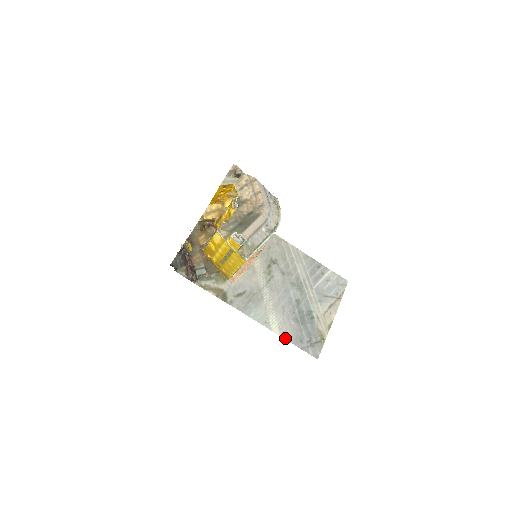
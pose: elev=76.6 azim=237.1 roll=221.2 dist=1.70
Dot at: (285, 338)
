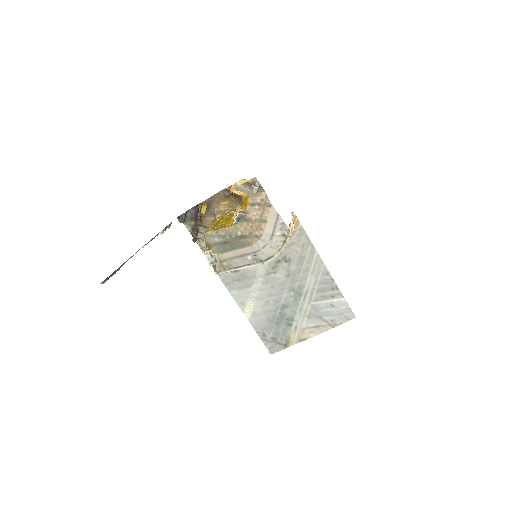
Dot at: (252, 324)
